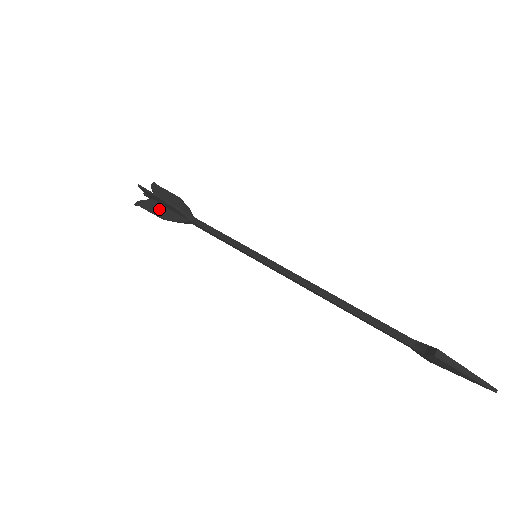
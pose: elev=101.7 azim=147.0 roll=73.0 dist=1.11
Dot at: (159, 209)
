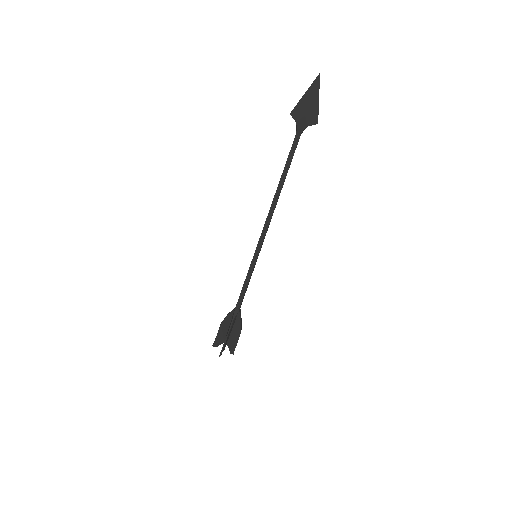
Dot at: occluded
